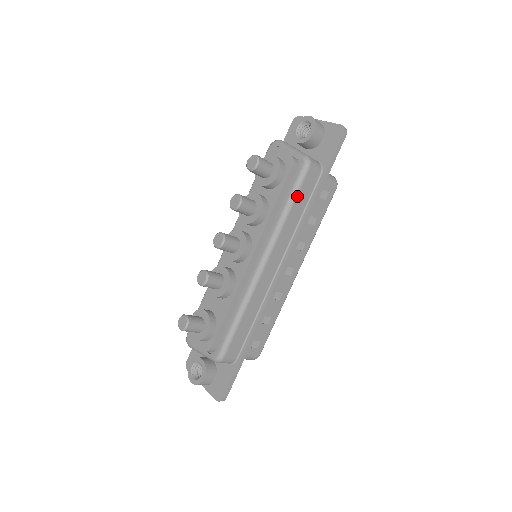
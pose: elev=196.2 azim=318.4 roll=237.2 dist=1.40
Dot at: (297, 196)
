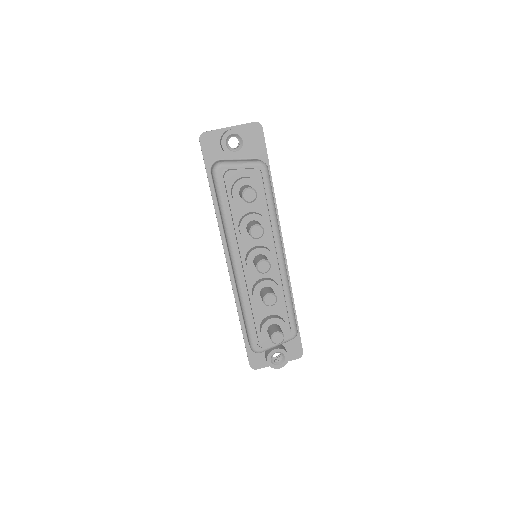
Dot at: (272, 194)
